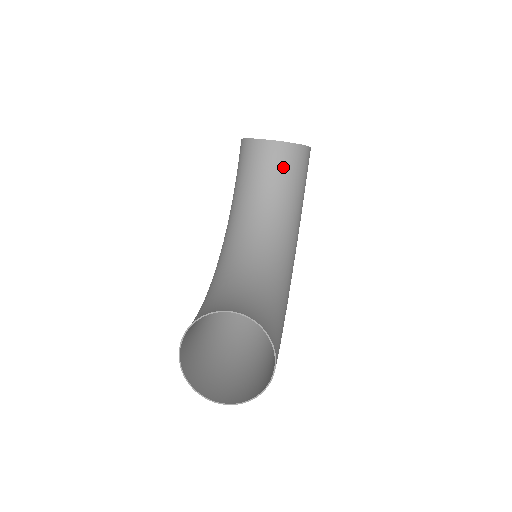
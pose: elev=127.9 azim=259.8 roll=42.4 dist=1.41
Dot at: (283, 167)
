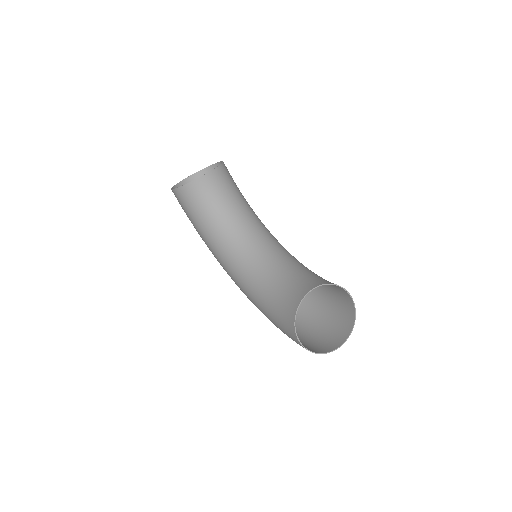
Dot at: (225, 187)
